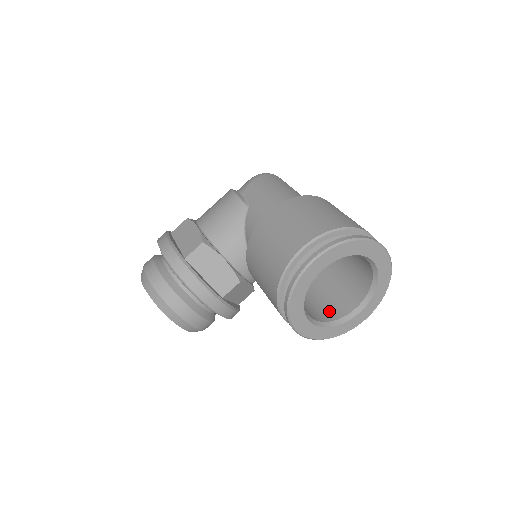
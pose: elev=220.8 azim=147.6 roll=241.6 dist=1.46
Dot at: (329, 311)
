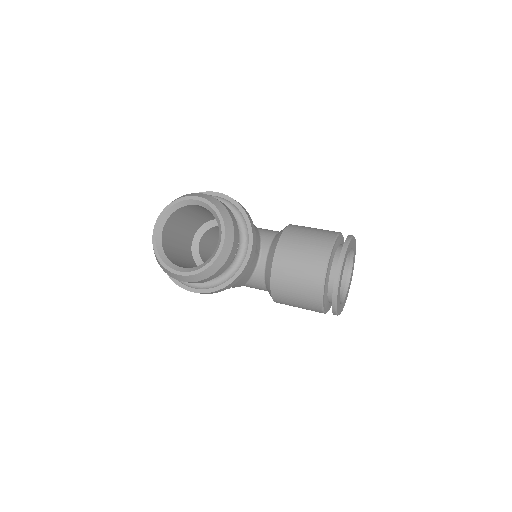
Dot at: occluded
